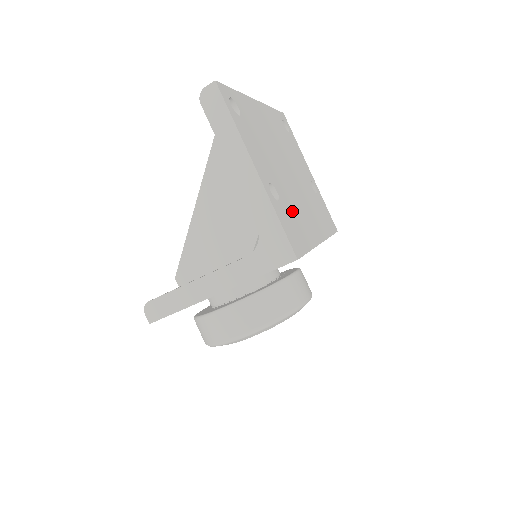
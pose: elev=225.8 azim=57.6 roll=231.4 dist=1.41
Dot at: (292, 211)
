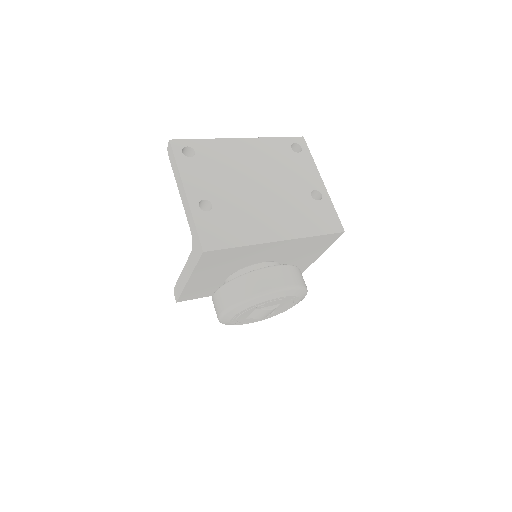
Dot at: (231, 218)
